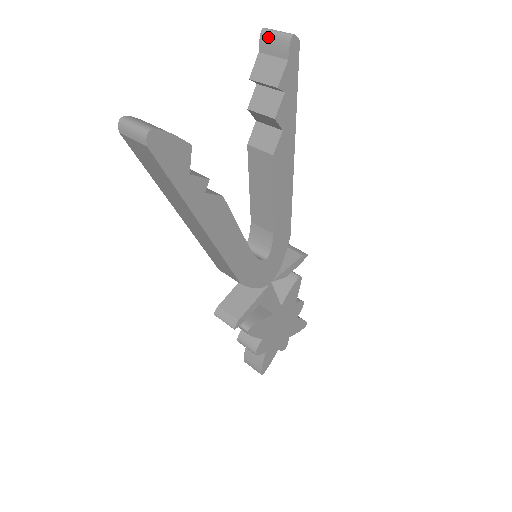
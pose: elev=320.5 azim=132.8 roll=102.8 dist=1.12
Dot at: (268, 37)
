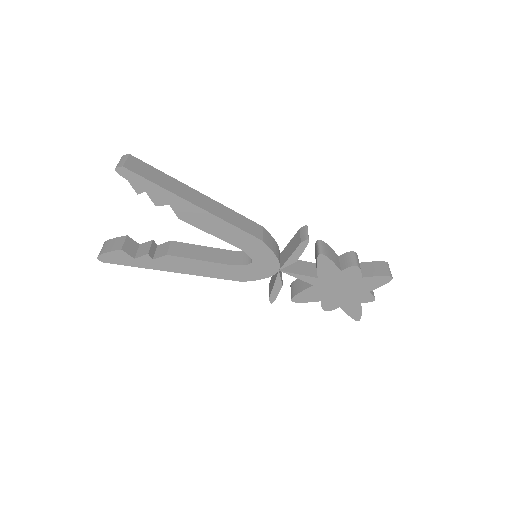
Dot at: occluded
